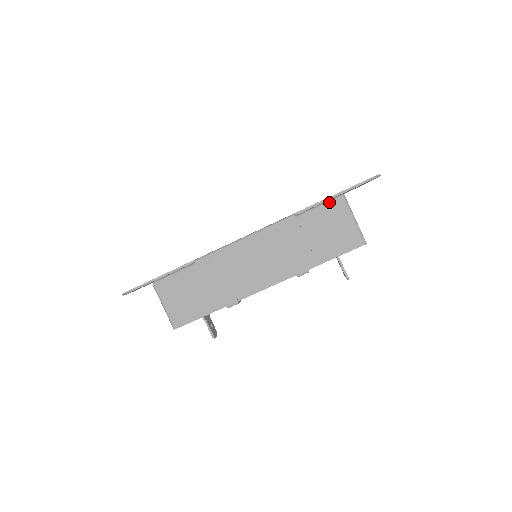
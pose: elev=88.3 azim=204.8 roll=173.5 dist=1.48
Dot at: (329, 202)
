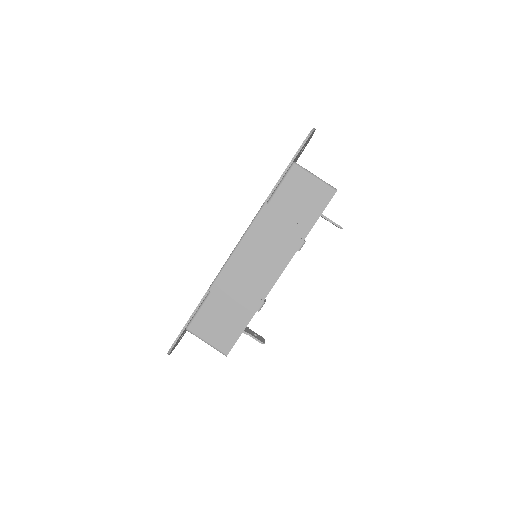
Dot at: (286, 176)
